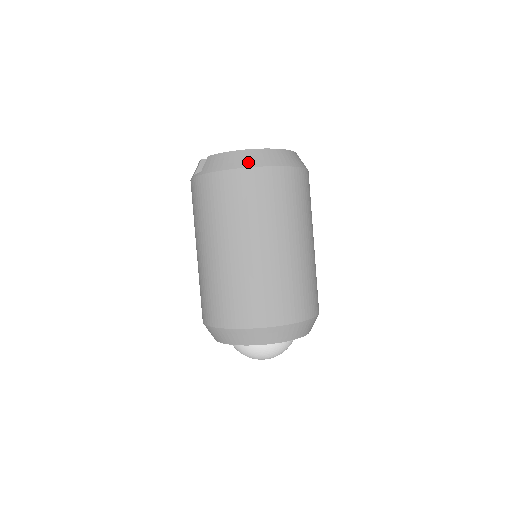
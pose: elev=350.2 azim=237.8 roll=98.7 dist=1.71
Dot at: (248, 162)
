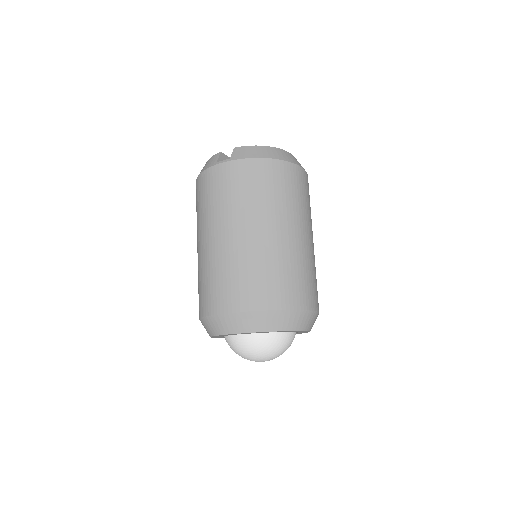
Dot at: (281, 156)
